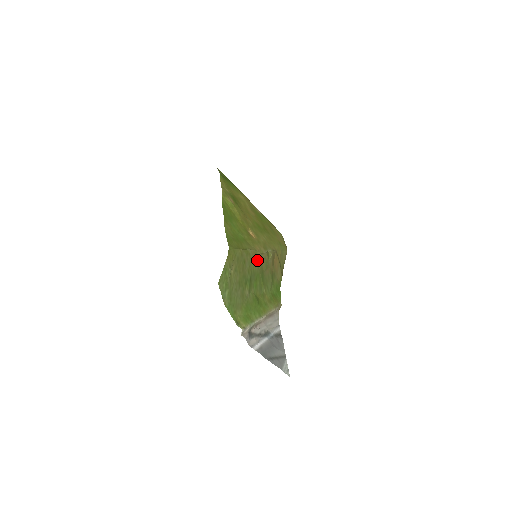
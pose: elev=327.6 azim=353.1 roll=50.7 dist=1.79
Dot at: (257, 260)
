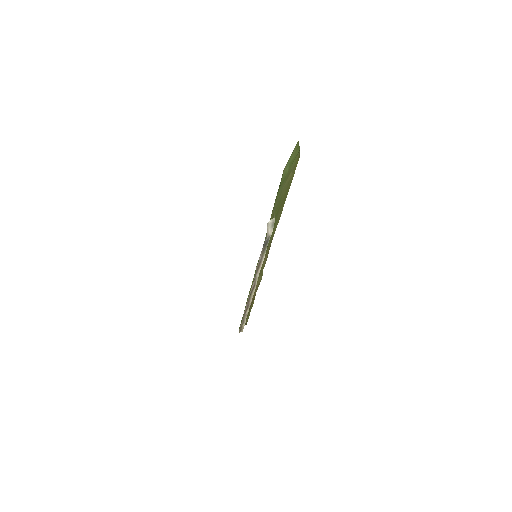
Dot at: (270, 242)
